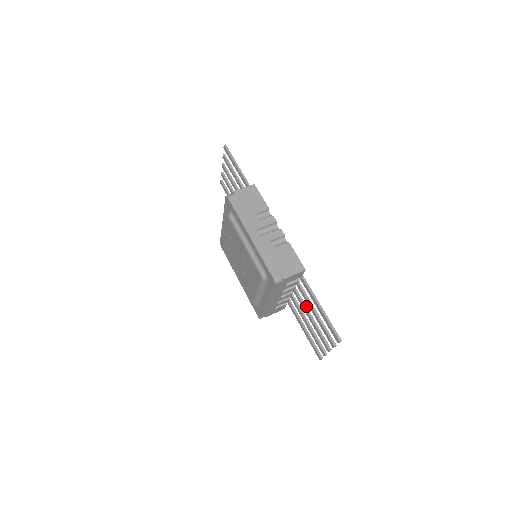
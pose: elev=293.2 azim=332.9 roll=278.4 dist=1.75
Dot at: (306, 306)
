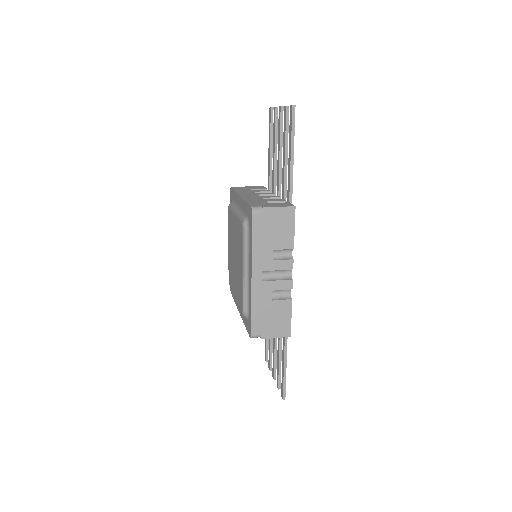
Dot at: occluded
